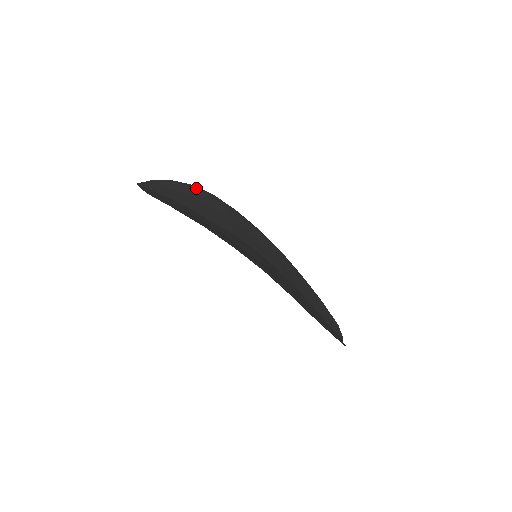
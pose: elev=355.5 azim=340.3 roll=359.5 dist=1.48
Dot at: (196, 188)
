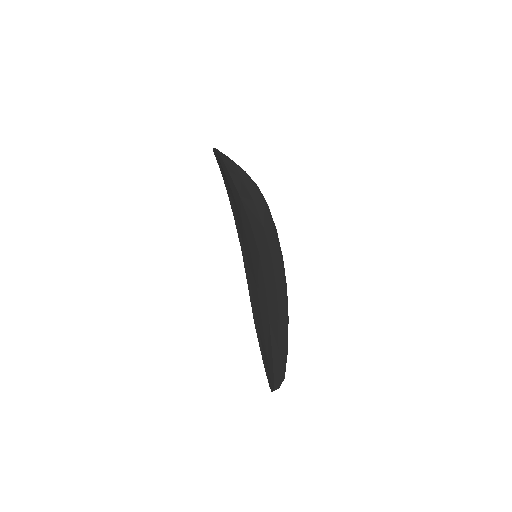
Dot at: (258, 189)
